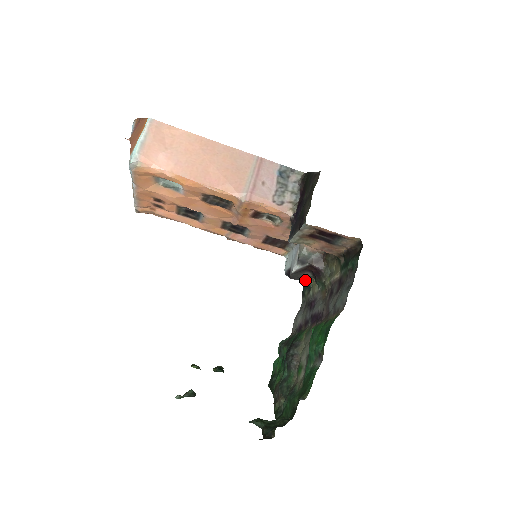
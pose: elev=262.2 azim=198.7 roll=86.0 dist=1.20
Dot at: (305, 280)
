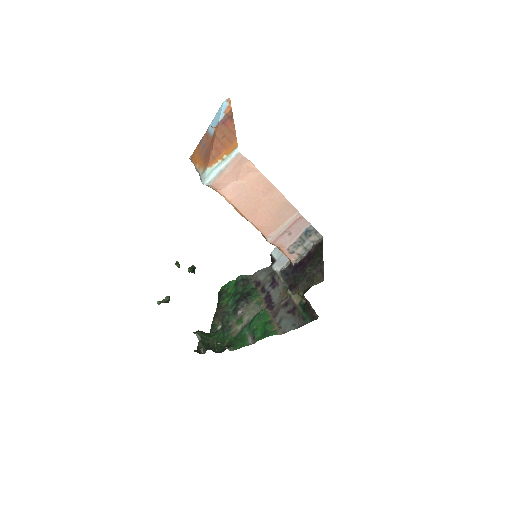
Dot at: occluded
